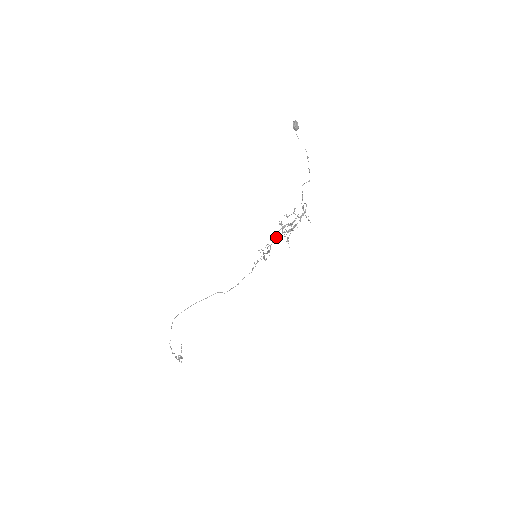
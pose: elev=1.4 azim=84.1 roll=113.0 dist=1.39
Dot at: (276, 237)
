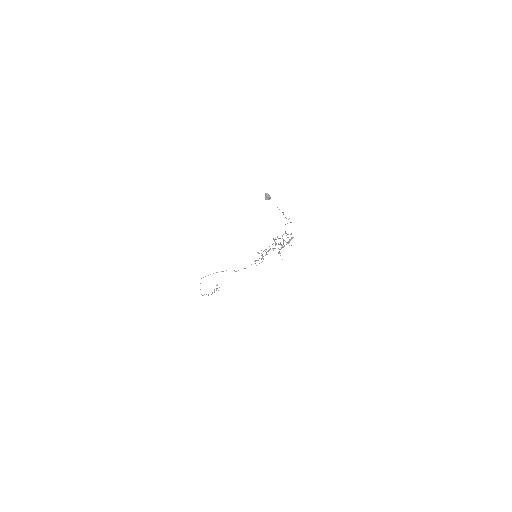
Dot at: (270, 249)
